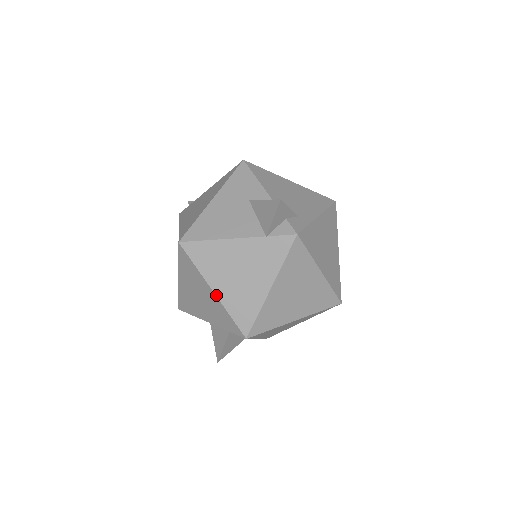
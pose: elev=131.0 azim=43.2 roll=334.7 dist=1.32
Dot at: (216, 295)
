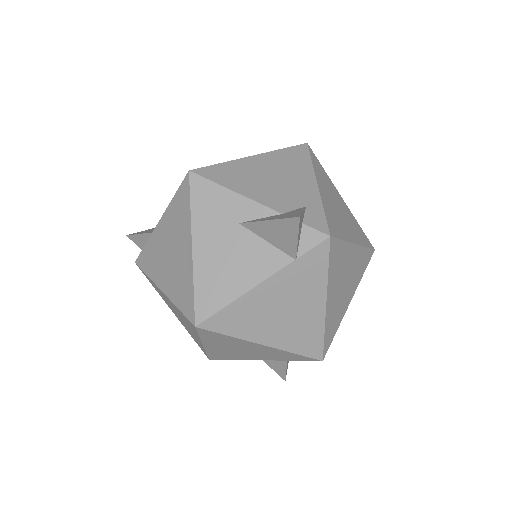
Dot at: (269, 346)
